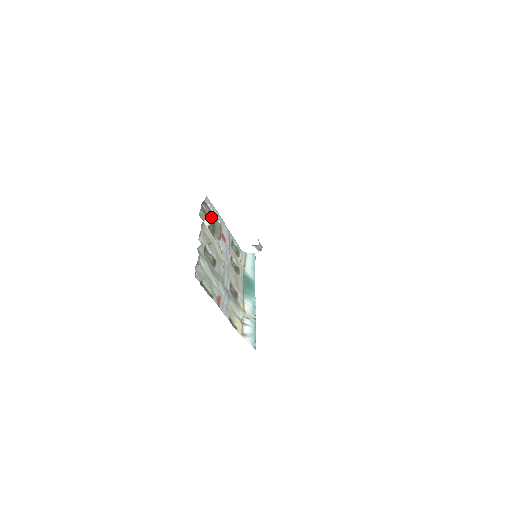
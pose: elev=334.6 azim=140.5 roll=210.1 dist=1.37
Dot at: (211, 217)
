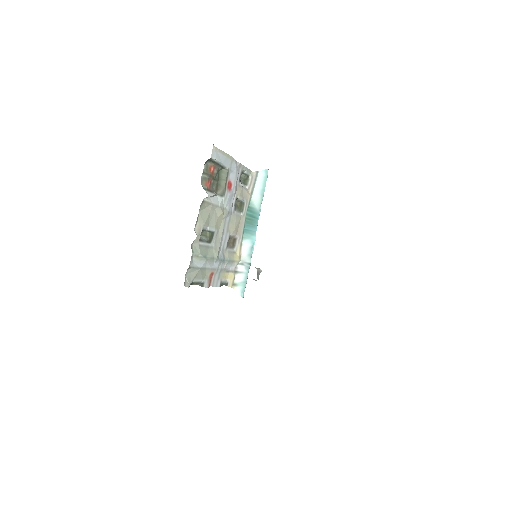
Dot at: (213, 195)
